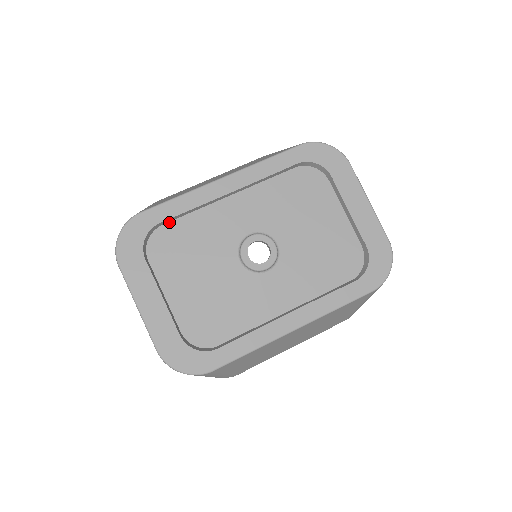
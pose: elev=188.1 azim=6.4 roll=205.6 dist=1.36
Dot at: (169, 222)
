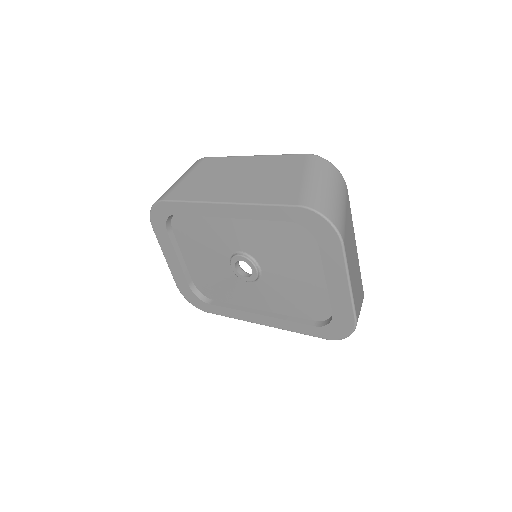
Dot at: occluded
